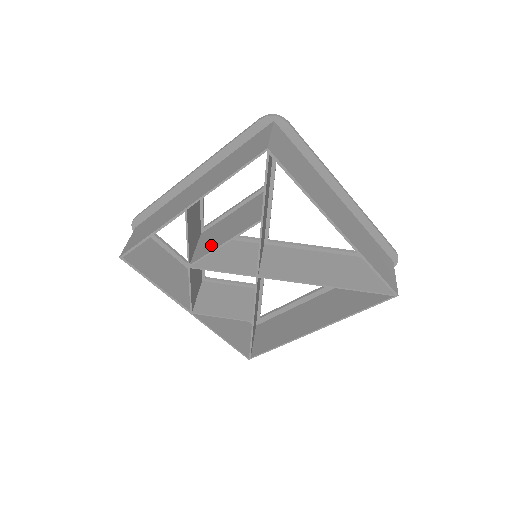
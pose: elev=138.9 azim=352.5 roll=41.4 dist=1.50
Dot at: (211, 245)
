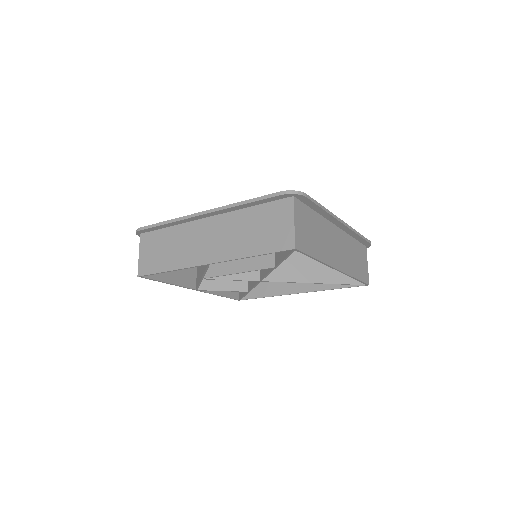
Dot at: (223, 266)
